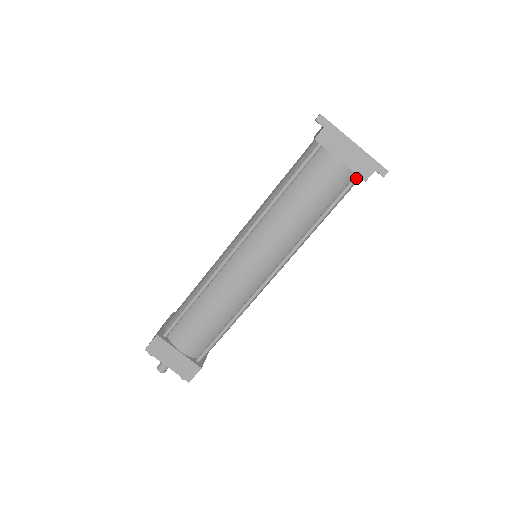
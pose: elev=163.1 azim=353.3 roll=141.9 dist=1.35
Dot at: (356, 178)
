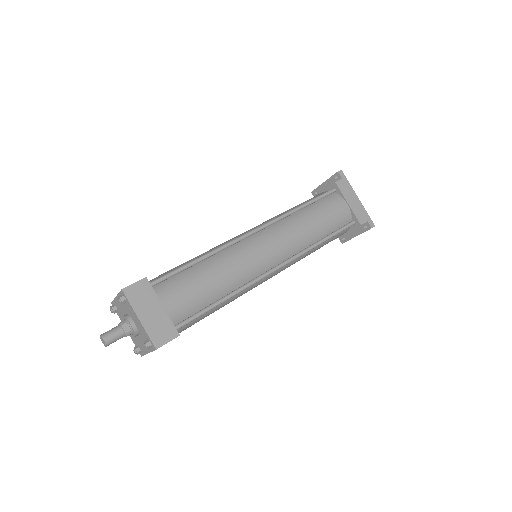
Dot at: (353, 222)
